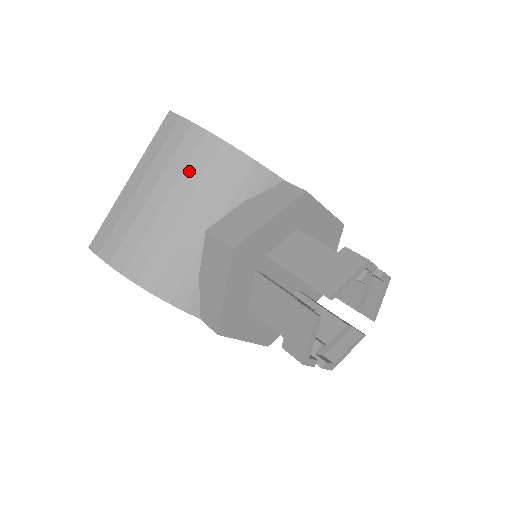
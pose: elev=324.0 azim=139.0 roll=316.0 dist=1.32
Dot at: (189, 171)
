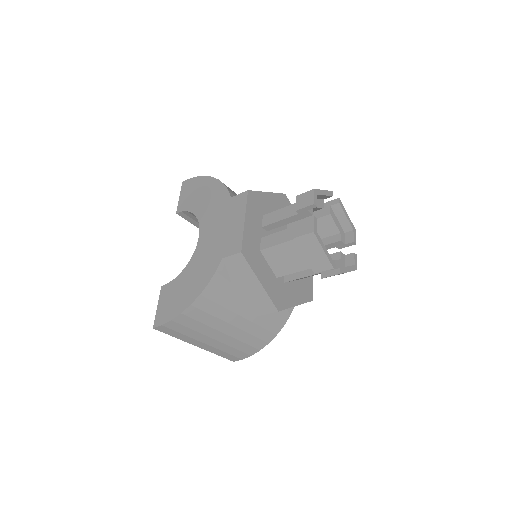
Dot at: occluded
